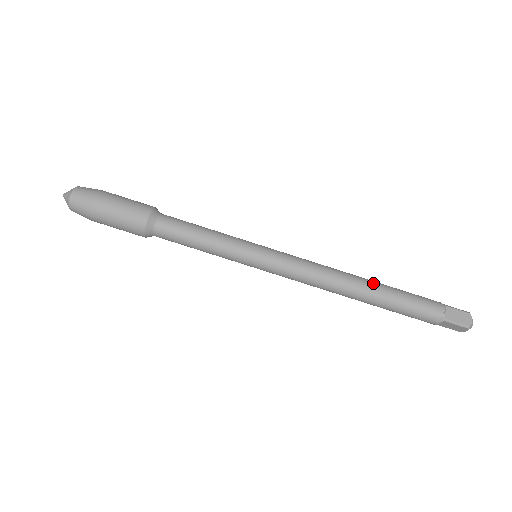
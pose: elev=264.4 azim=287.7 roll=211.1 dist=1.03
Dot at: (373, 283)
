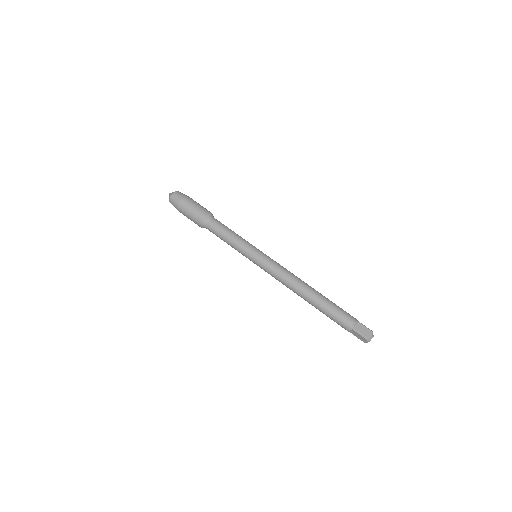
Dot at: (317, 292)
